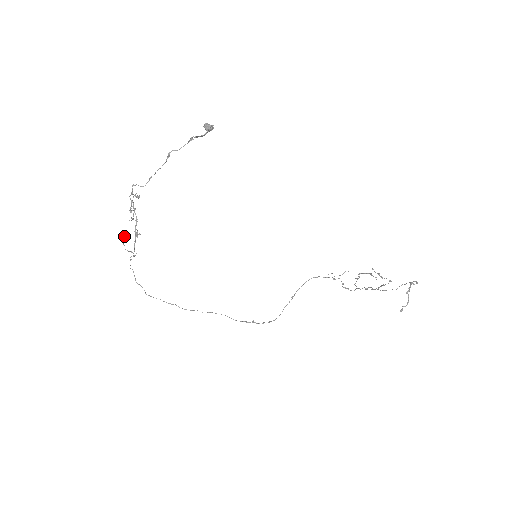
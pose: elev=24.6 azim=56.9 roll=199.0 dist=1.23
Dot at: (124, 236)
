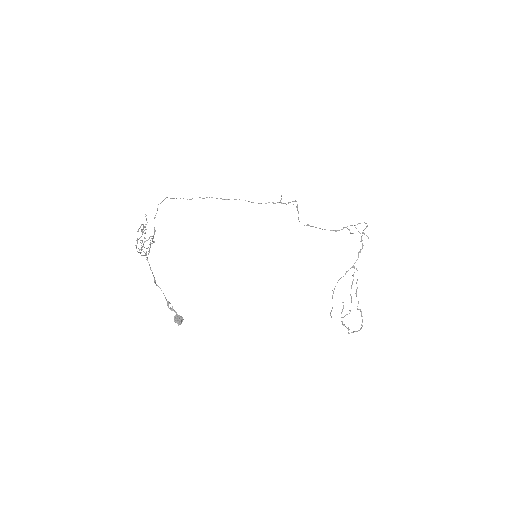
Dot at: (141, 243)
